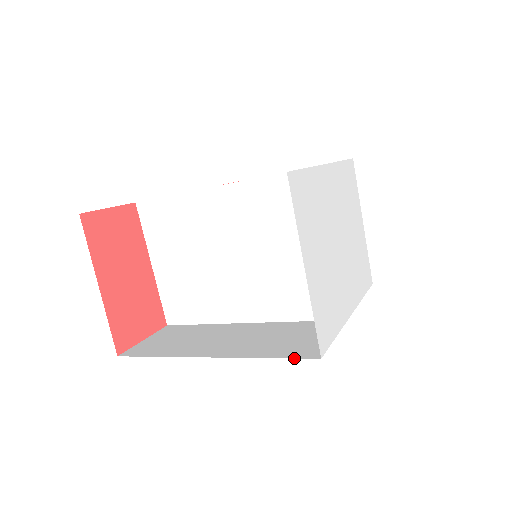
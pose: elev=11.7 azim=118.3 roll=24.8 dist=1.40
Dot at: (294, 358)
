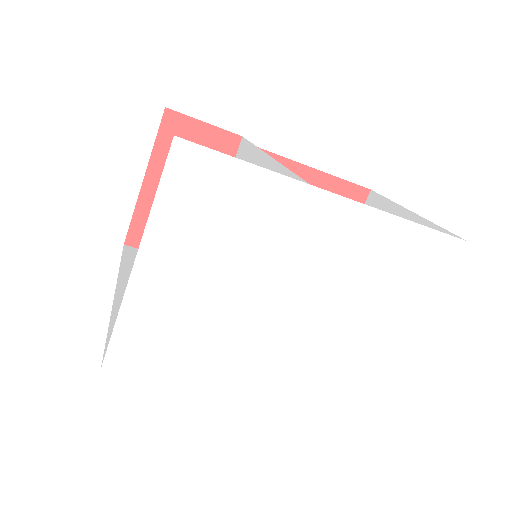
Dot at: (105, 347)
